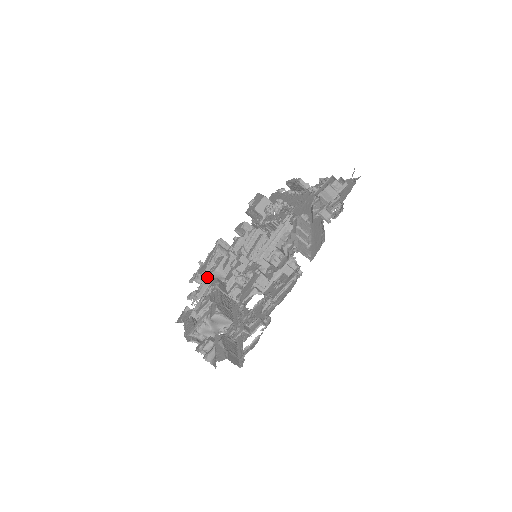
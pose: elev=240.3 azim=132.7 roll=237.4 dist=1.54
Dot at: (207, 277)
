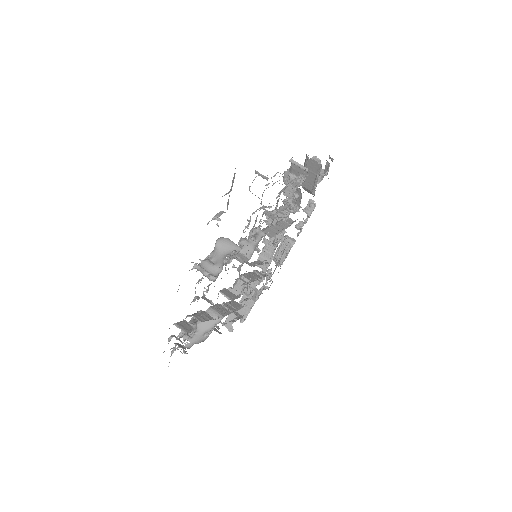
Dot at: (197, 323)
